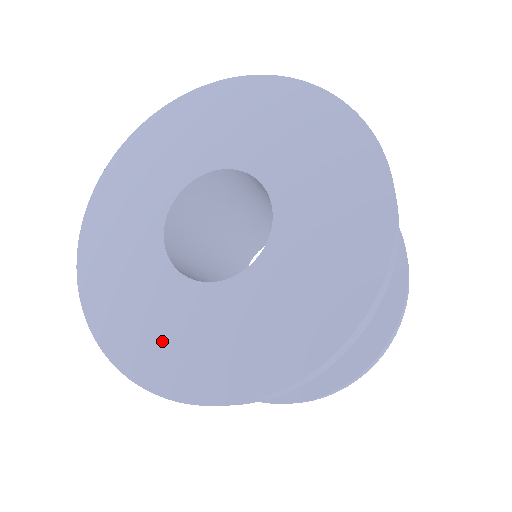
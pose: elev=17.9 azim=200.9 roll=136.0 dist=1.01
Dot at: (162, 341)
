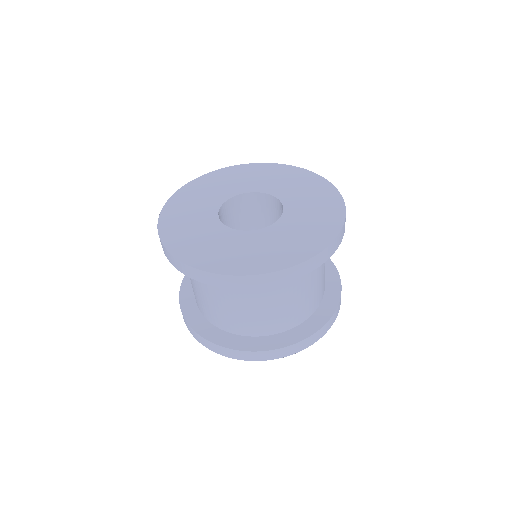
Dot at: (192, 240)
